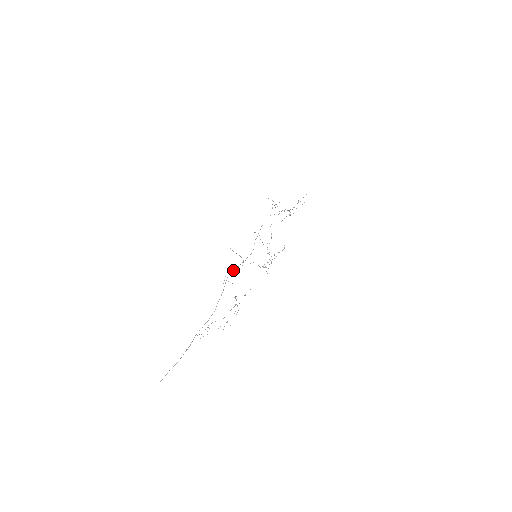
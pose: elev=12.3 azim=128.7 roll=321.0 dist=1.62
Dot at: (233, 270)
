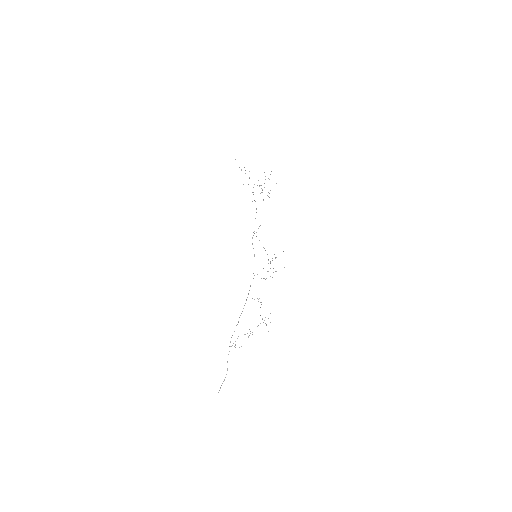
Dot at: occluded
